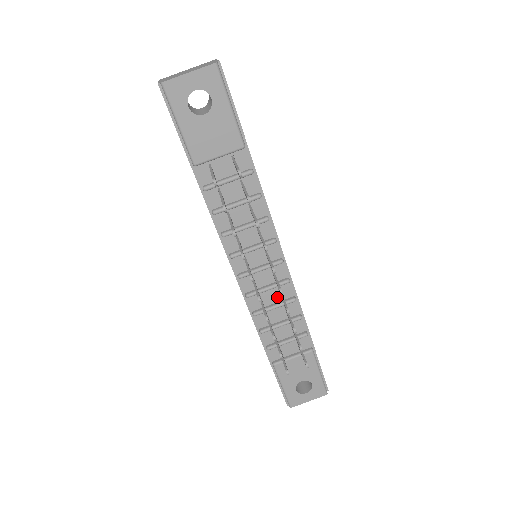
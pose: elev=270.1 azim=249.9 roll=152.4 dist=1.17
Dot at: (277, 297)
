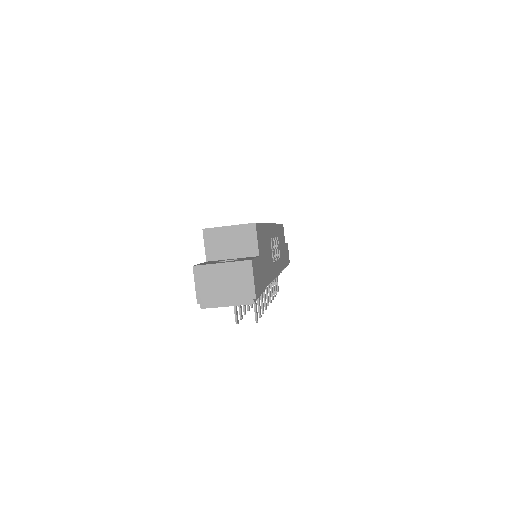
Dot at: occluded
